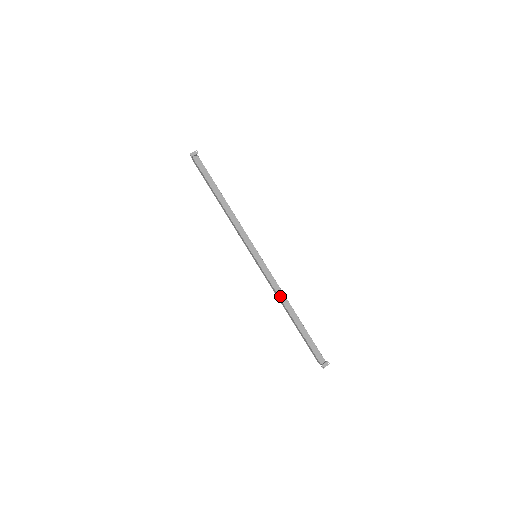
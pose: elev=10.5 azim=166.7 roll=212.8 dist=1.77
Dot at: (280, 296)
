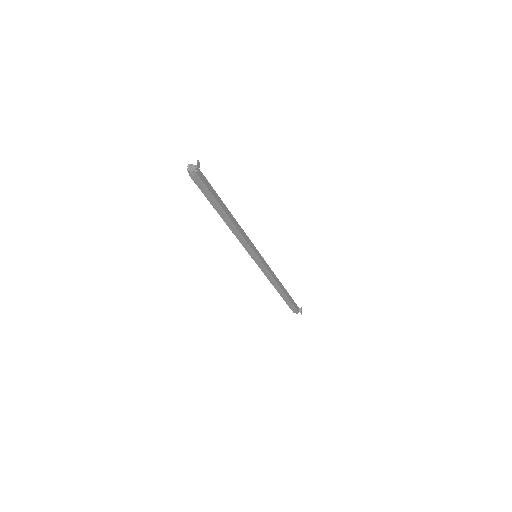
Dot at: (276, 281)
